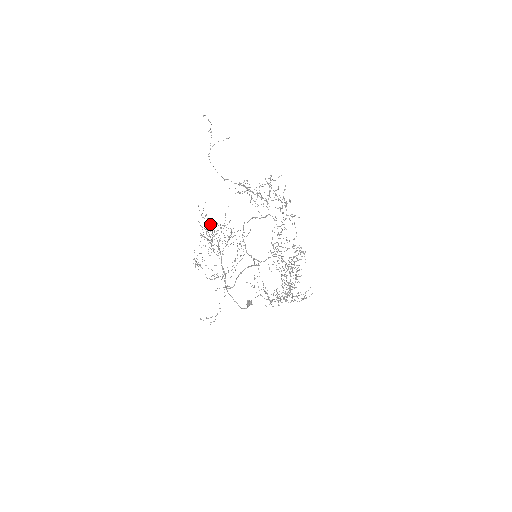
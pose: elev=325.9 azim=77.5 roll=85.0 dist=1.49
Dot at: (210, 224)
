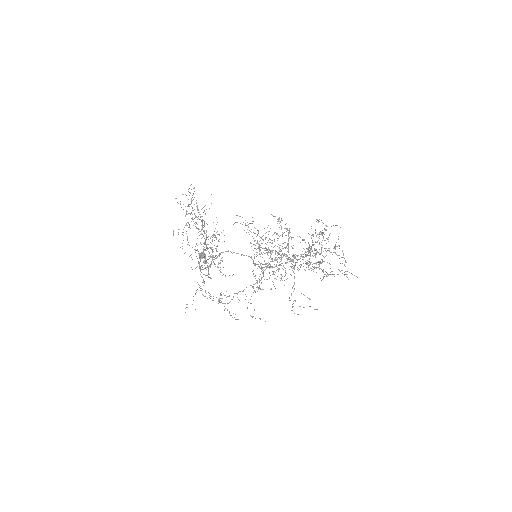
Dot at: occluded
